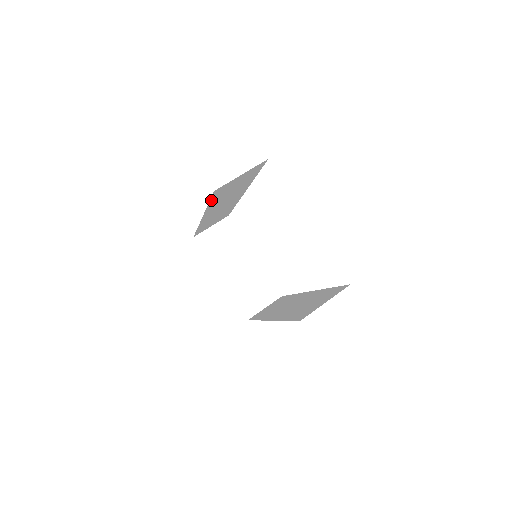
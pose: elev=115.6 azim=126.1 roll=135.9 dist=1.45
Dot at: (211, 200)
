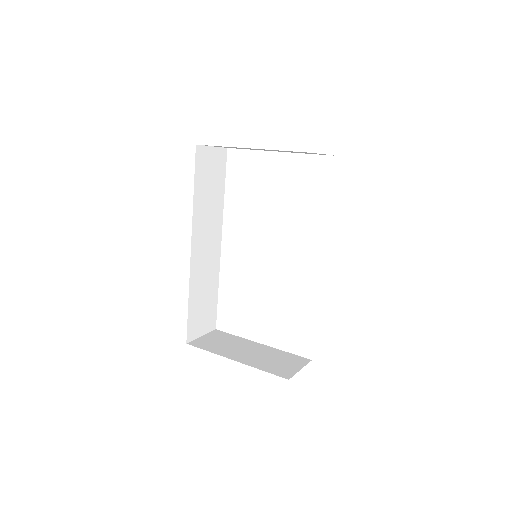
Dot at: (195, 180)
